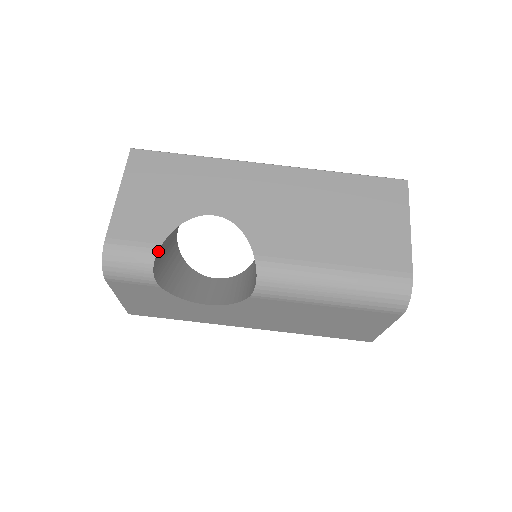
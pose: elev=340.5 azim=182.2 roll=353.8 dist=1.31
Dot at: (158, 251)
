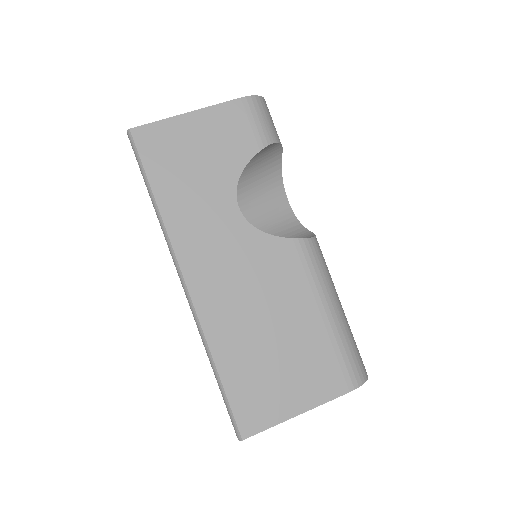
Dot at: (279, 149)
